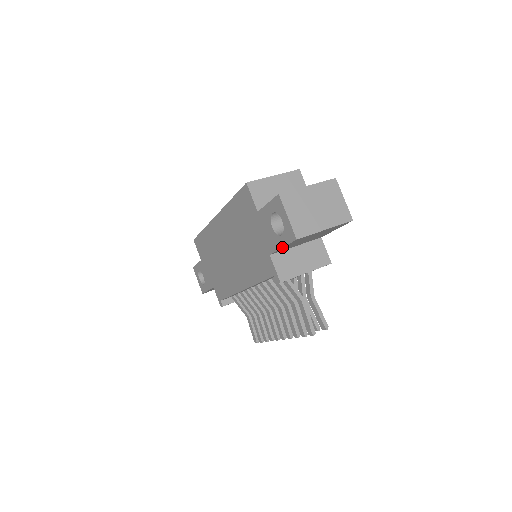
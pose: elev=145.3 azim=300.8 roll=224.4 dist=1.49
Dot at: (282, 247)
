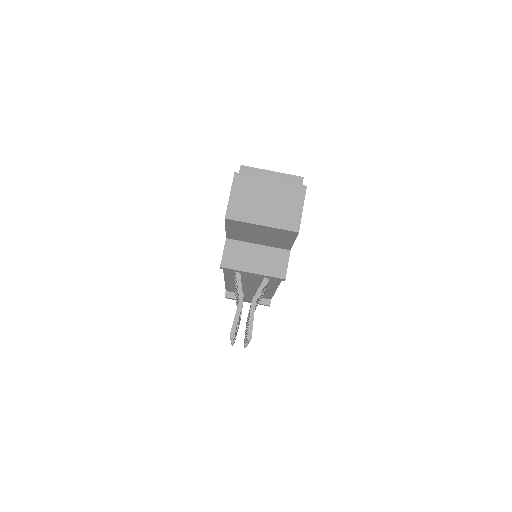
Dot at: (225, 228)
